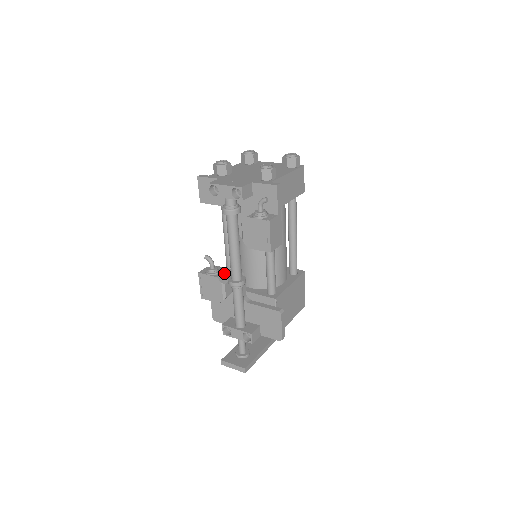
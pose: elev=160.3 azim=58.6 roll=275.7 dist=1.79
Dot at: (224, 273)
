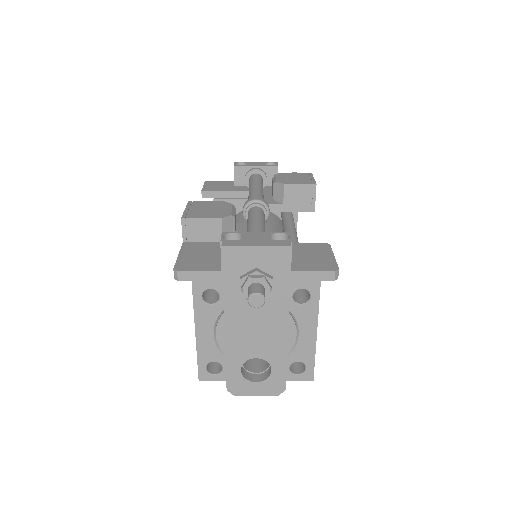
Dot at: occluded
